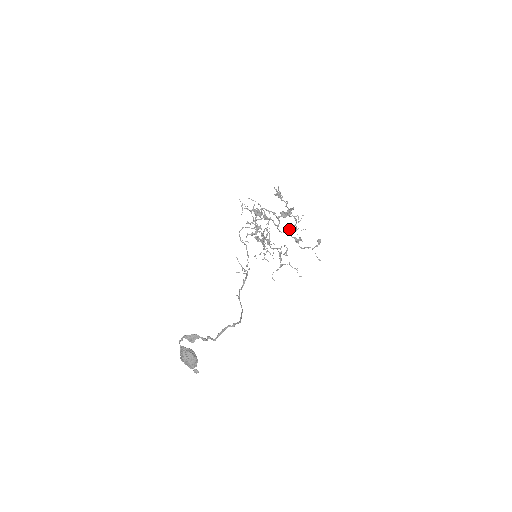
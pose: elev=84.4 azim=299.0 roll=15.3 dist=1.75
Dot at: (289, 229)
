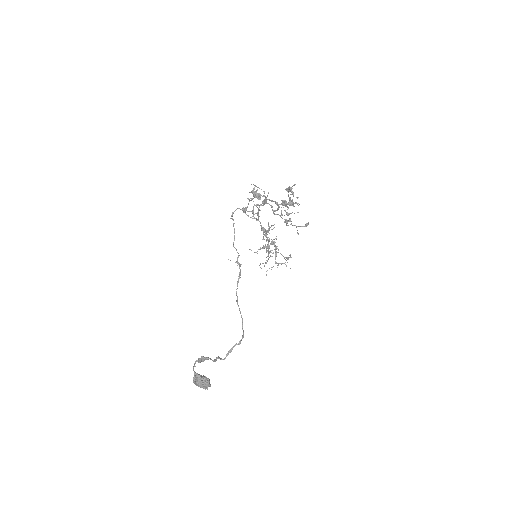
Dot at: occluded
